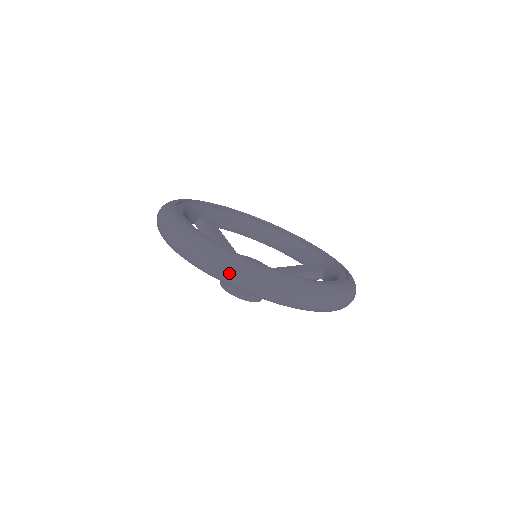
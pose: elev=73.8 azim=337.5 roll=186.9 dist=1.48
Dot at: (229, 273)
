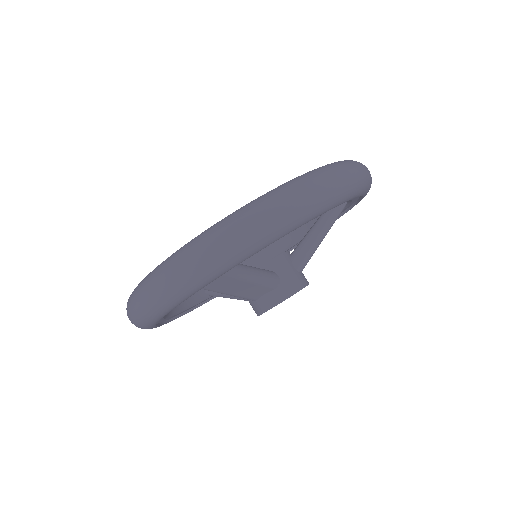
Dot at: (163, 285)
